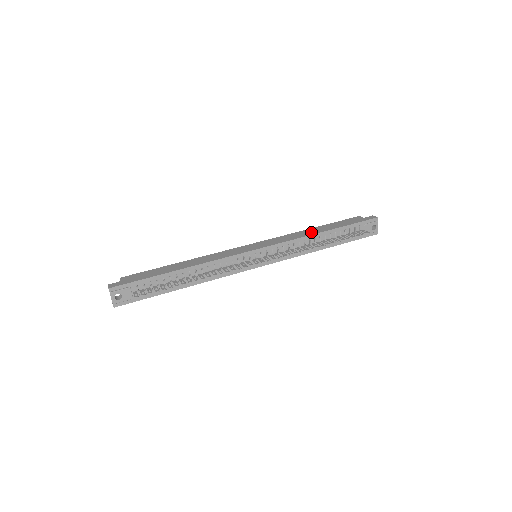
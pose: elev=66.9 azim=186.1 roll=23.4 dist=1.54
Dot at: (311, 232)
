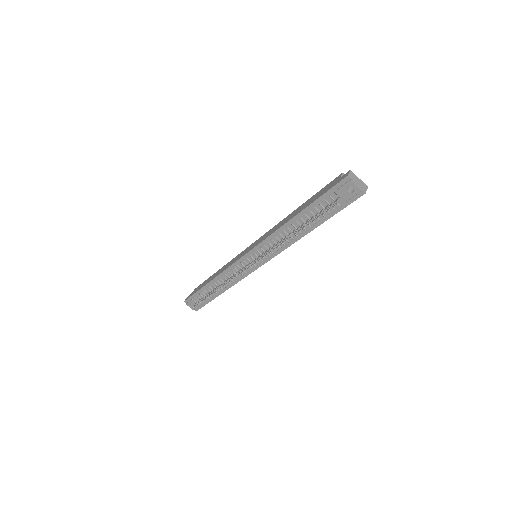
Dot at: (286, 220)
